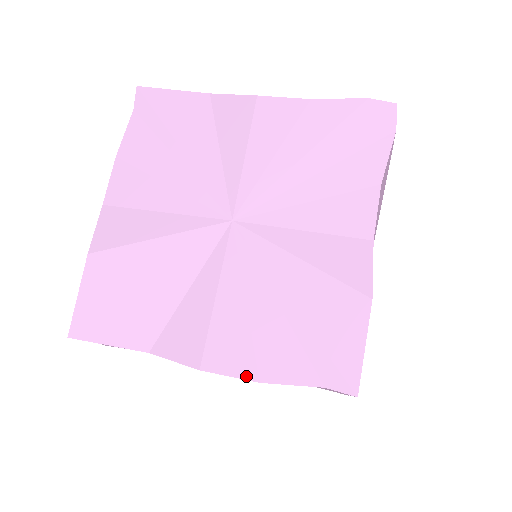
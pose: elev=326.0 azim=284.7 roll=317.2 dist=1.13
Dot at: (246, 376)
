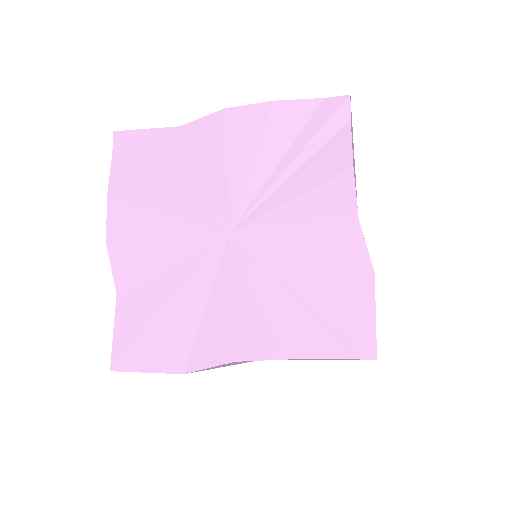
Dot at: (262, 104)
